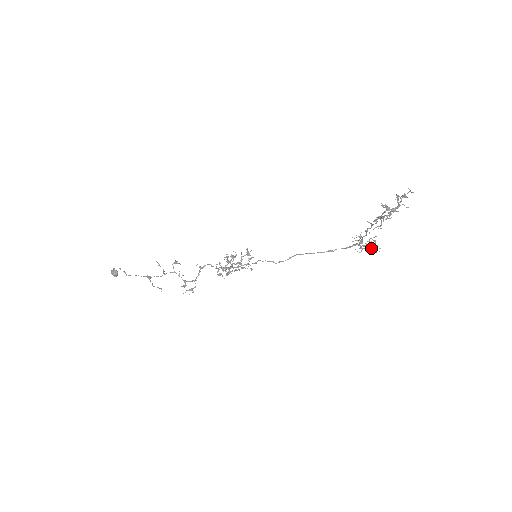
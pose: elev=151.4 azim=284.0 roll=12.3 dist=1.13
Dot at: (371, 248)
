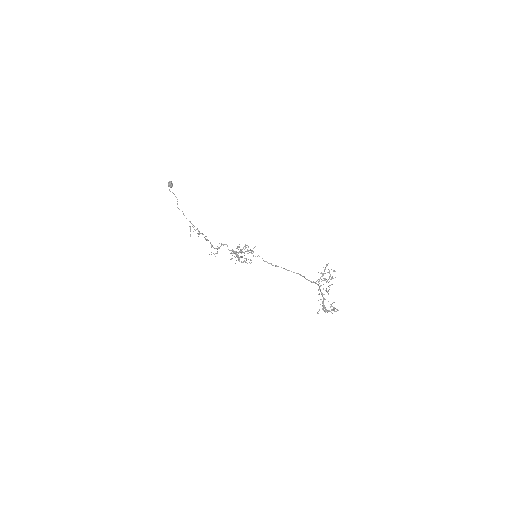
Dot at: occluded
